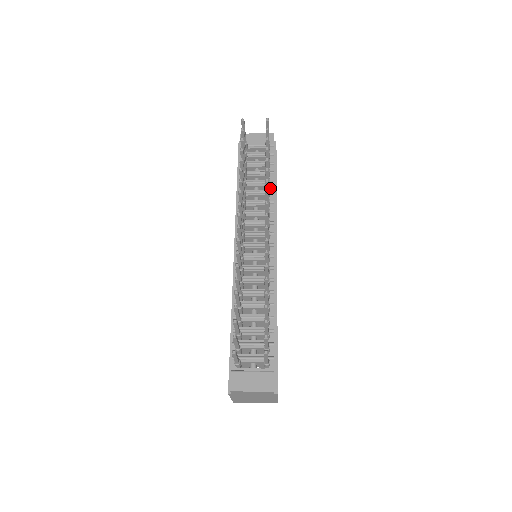
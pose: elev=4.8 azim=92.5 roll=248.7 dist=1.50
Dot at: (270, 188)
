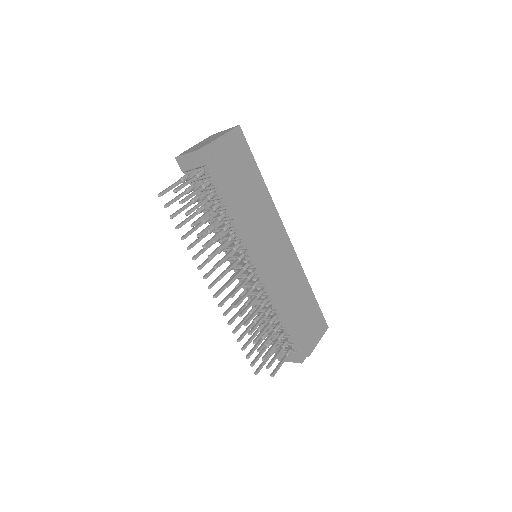
Dot at: (228, 214)
